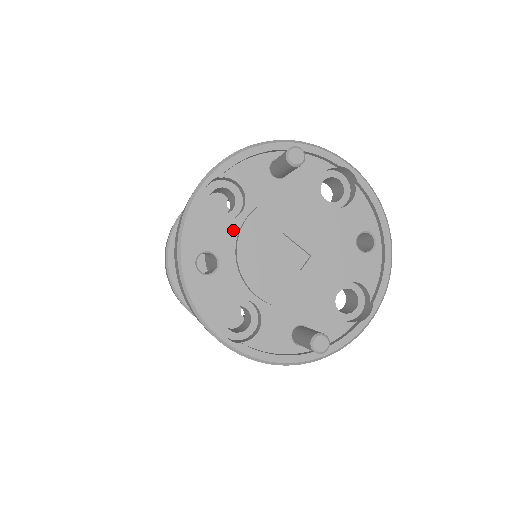
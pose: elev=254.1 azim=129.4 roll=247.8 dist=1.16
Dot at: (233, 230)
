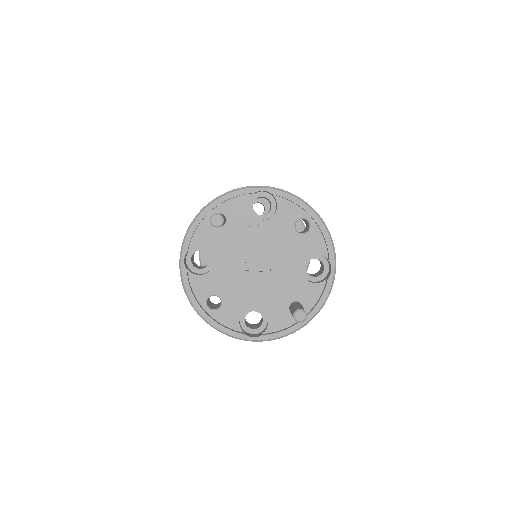
Dot at: (216, 275)
